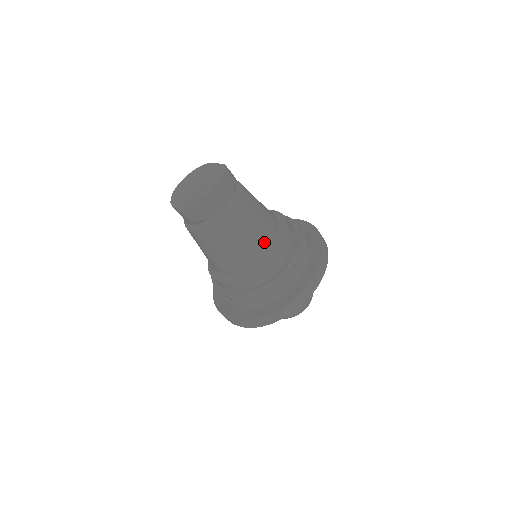
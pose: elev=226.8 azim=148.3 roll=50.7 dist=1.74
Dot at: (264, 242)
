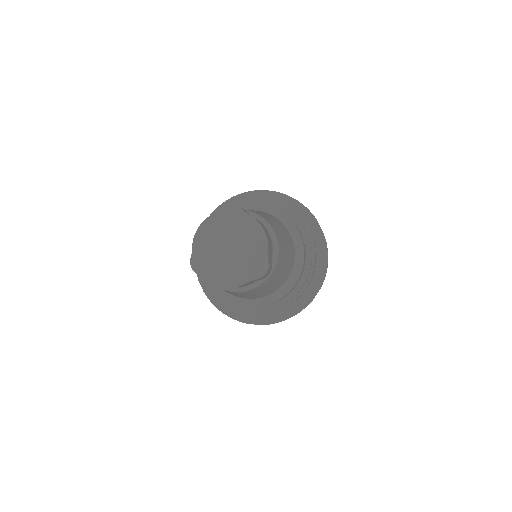
Dot at: (252, 298)
